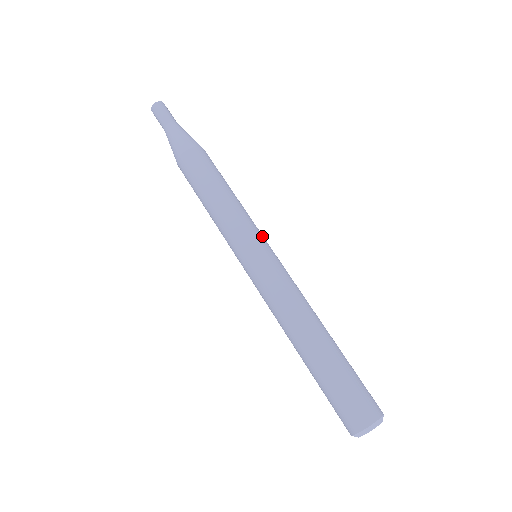
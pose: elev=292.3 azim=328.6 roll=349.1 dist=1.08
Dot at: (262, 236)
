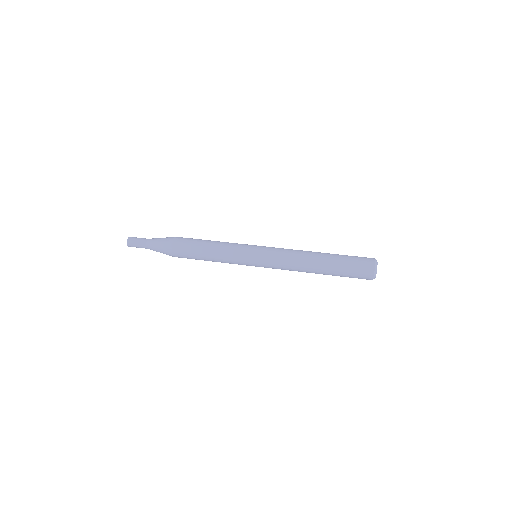
Dot at: occluded
